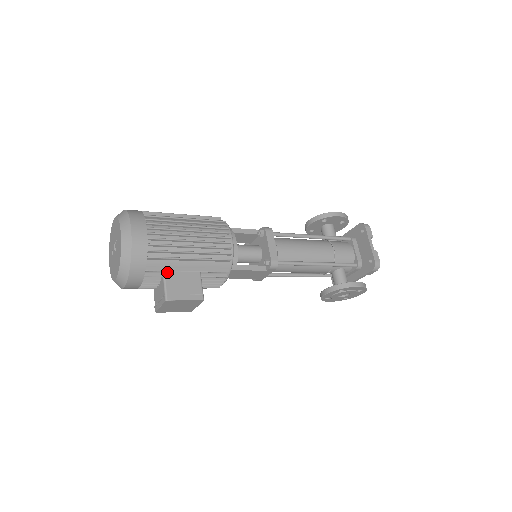
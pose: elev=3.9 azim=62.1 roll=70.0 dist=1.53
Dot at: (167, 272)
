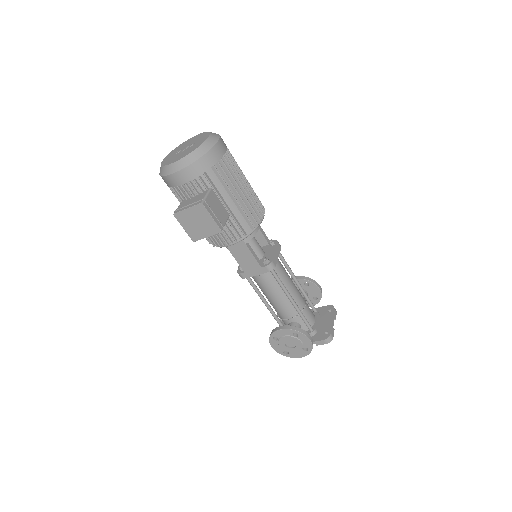
Dot at: (213, 191)
